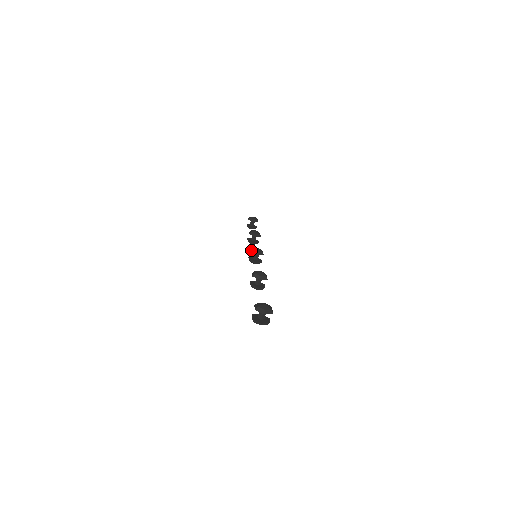
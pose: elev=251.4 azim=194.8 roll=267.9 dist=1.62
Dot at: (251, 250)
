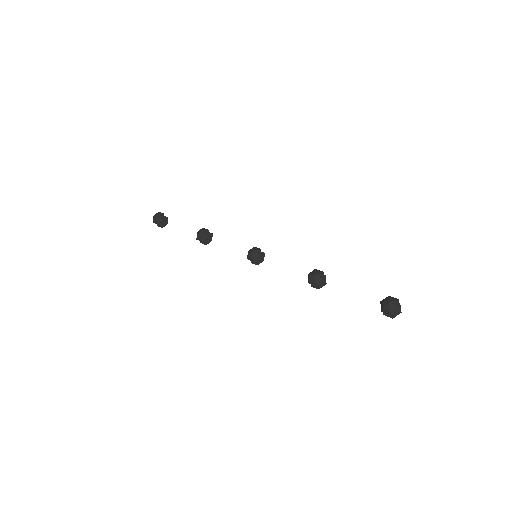
Dot at: (251, 260)
